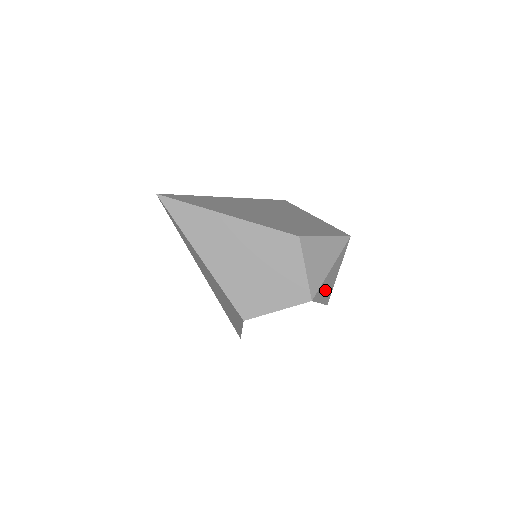
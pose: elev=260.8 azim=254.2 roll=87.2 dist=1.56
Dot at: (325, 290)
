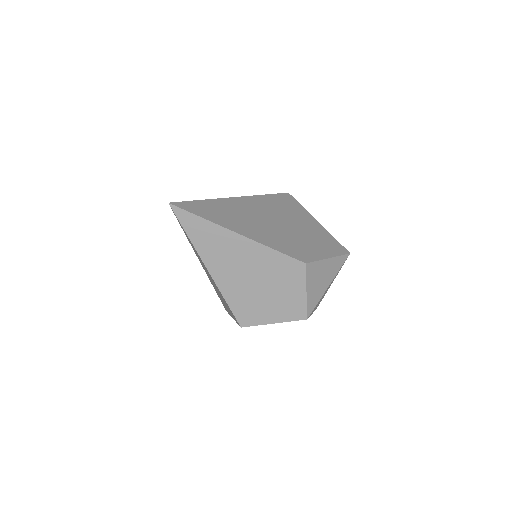
Dot at: occluded
